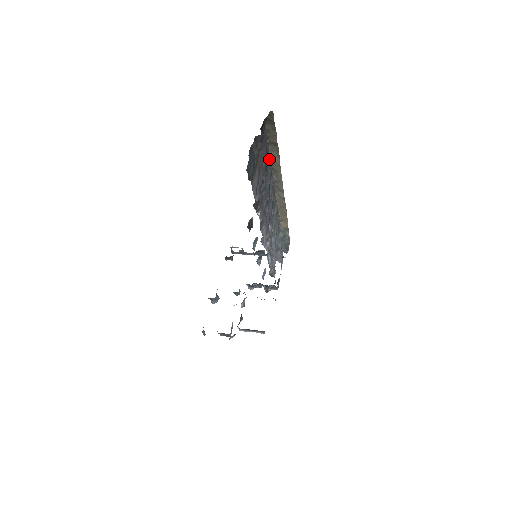
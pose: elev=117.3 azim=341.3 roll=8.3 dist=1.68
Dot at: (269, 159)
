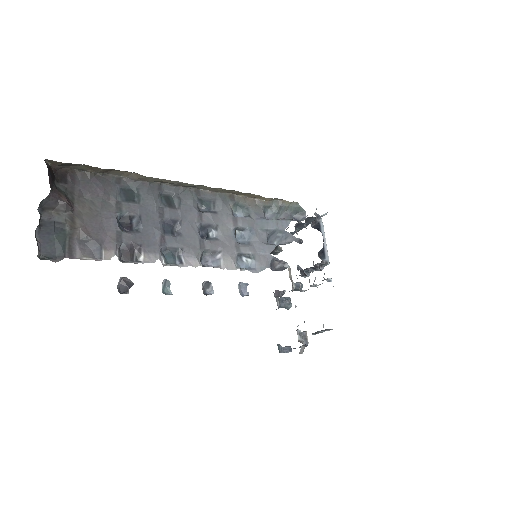
Dot at: (130, 182)
